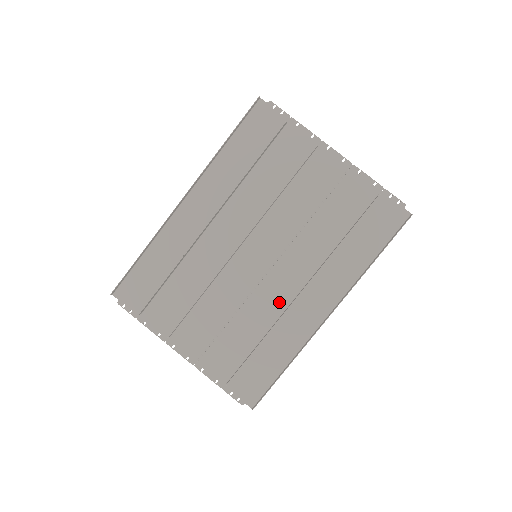
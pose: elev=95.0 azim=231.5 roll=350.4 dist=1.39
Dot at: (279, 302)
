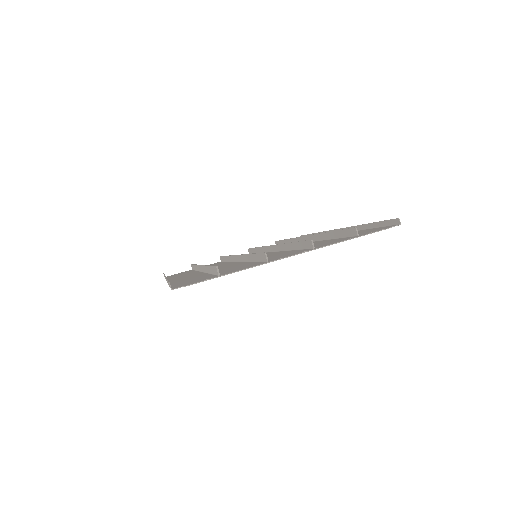
Dot at: occluded
